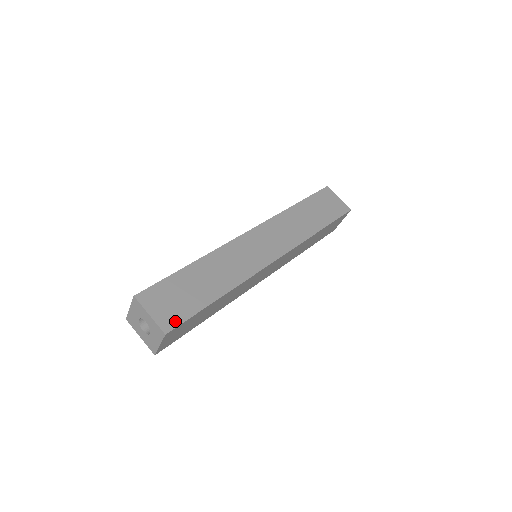
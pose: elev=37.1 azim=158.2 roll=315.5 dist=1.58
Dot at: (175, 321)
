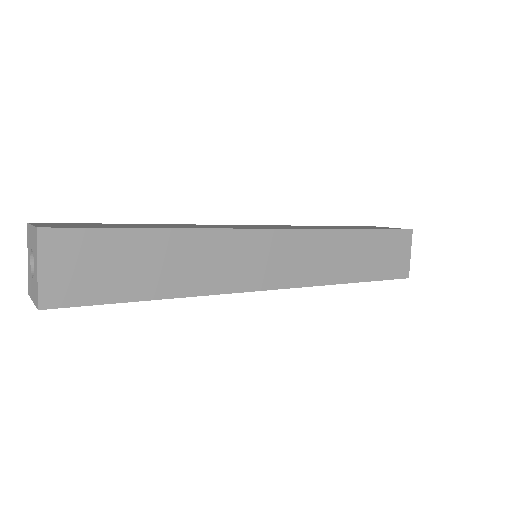
Dot at: (65, 227)
